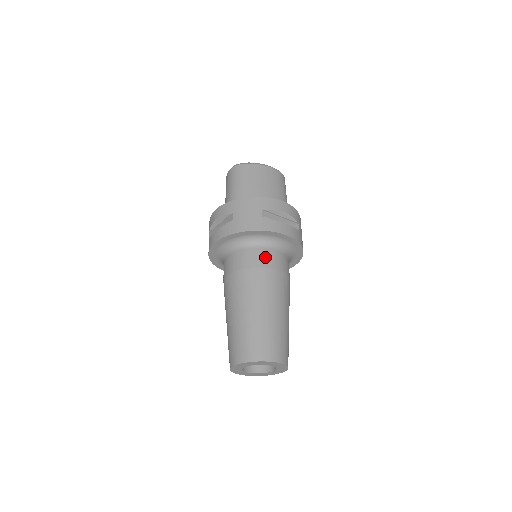
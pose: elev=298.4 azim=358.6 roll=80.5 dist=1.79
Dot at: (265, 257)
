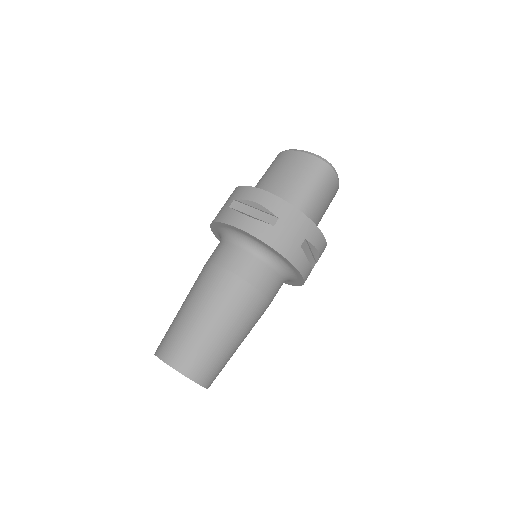
Dot at: (221, 252)
